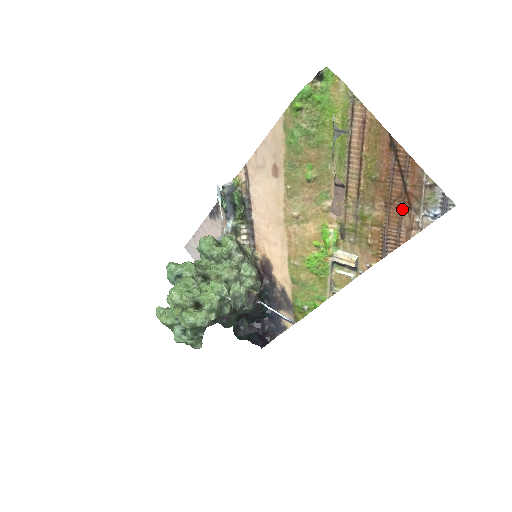
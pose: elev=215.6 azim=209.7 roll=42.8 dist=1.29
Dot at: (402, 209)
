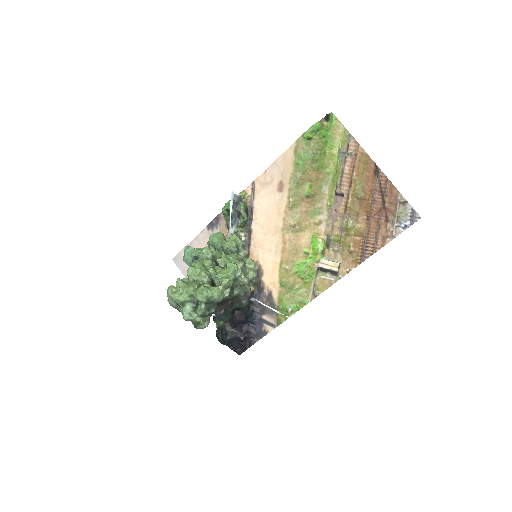
Dot at: (380, 221)
